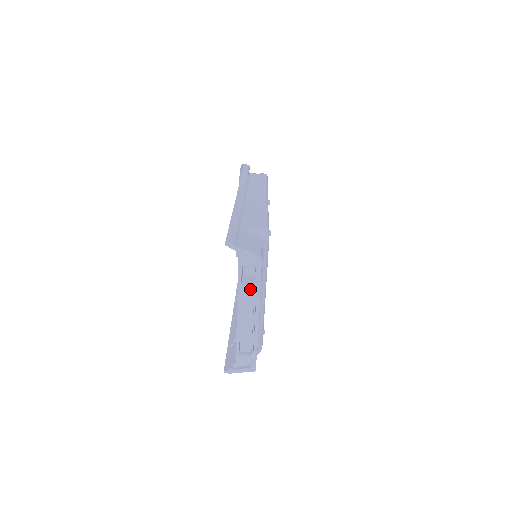
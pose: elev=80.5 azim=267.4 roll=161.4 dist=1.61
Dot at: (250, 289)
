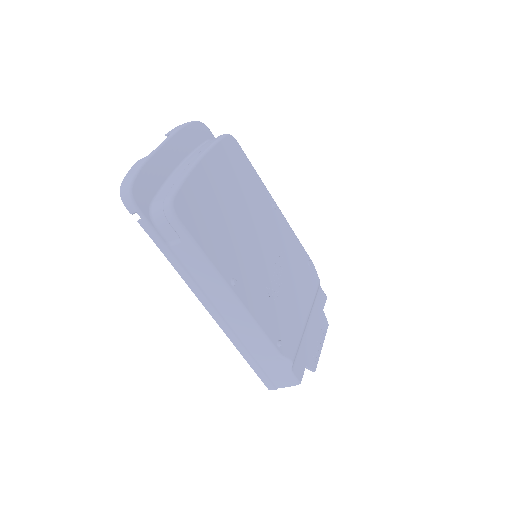
Dot at: occluded
